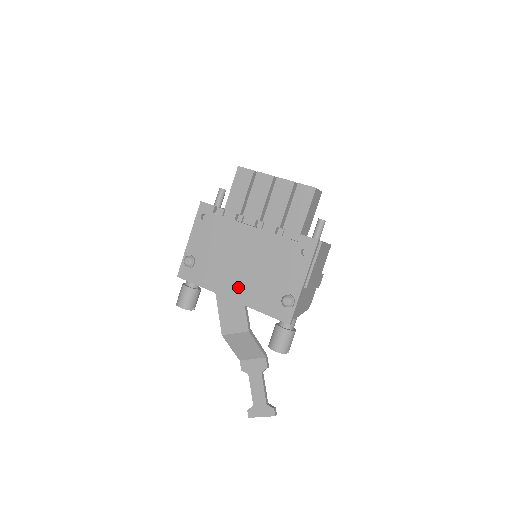
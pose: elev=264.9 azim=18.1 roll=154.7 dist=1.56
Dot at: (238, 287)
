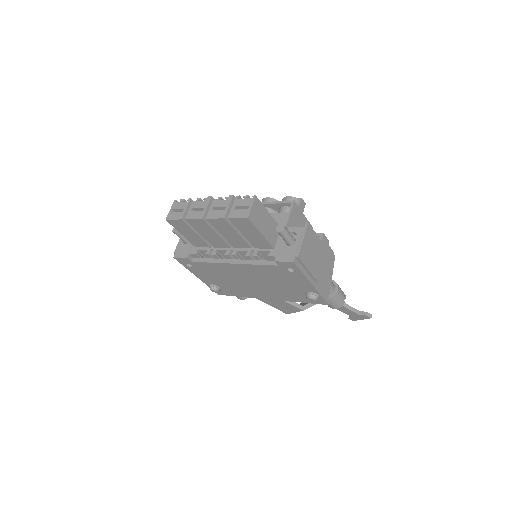
Dot at: (266, 294)
